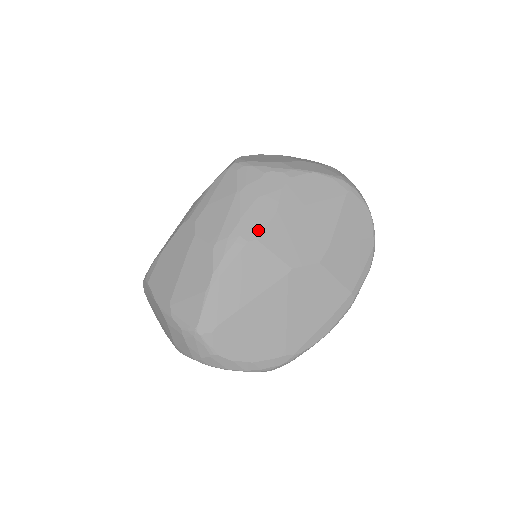
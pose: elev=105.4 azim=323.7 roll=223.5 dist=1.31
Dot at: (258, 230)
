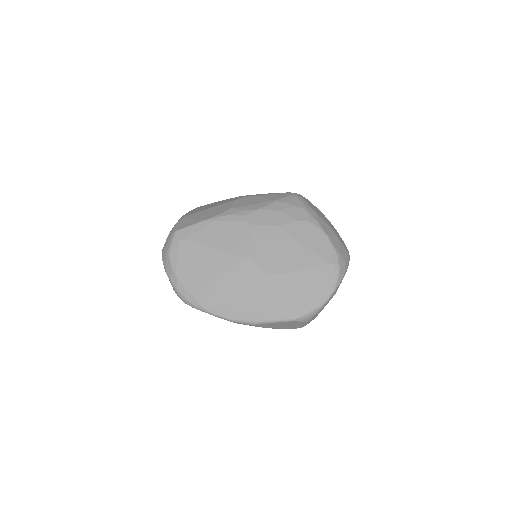
Dot at: (259, 222)
